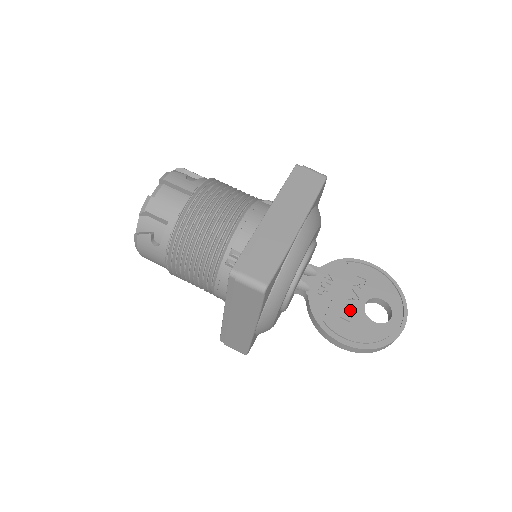
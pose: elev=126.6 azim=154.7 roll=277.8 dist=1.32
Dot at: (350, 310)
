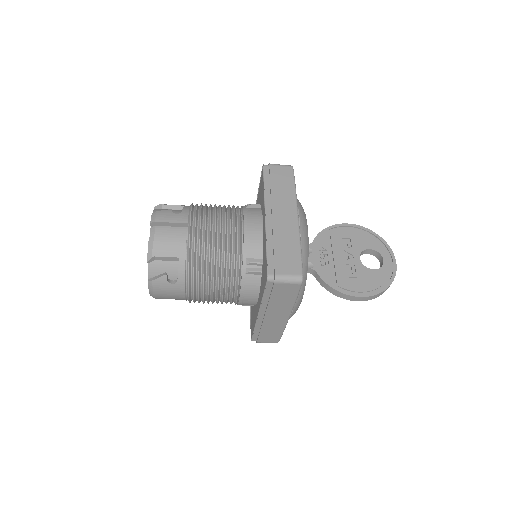
Dot at: (352, 268)
